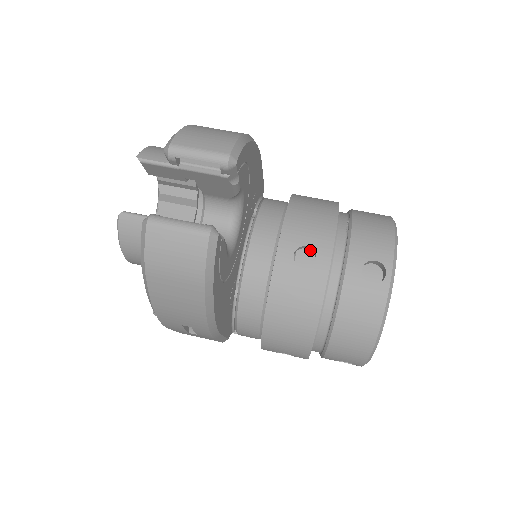
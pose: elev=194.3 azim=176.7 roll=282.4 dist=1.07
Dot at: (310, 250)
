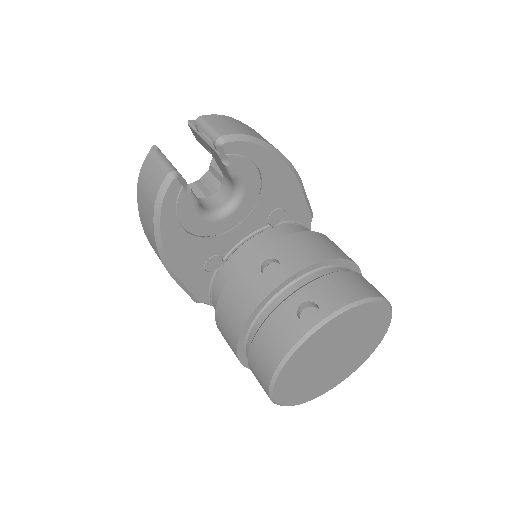
Dot at: occluded
